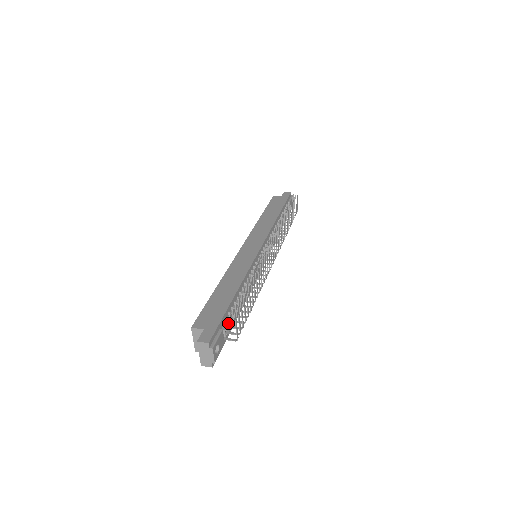
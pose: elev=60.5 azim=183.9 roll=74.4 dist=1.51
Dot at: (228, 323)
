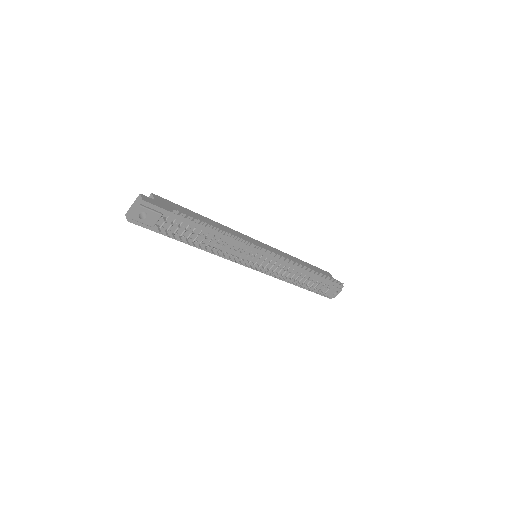
Dot at: (172, 221)
